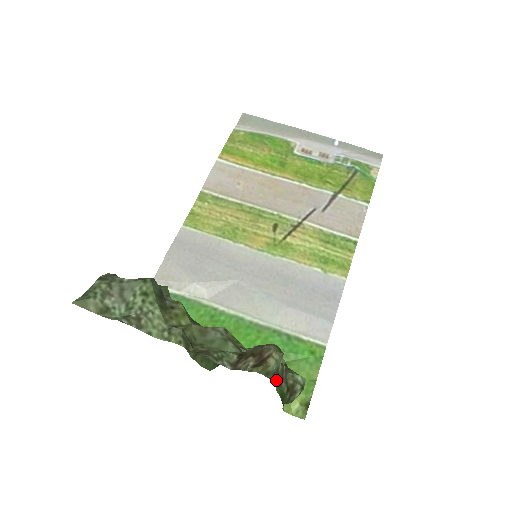
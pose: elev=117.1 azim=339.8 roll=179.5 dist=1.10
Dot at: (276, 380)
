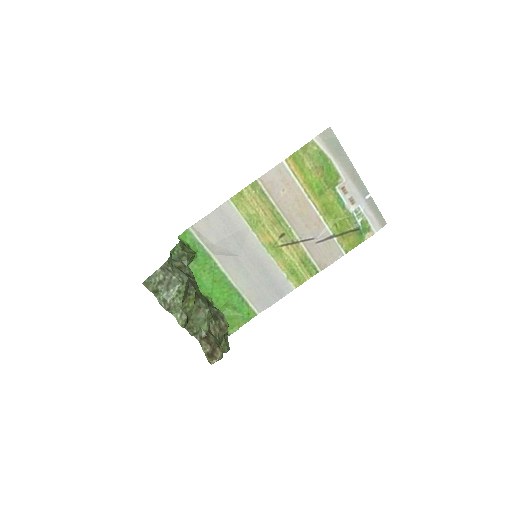
Dot at: occluded
